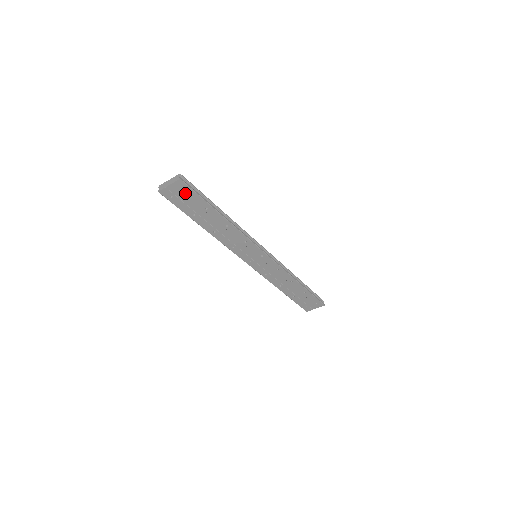
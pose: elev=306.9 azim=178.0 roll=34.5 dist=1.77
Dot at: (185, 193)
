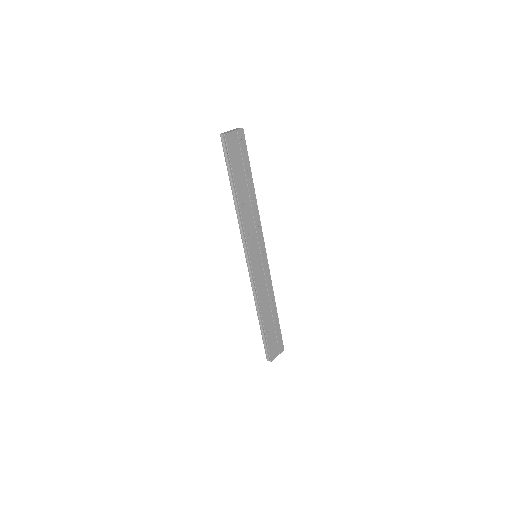
Dot at: (240, 146)
